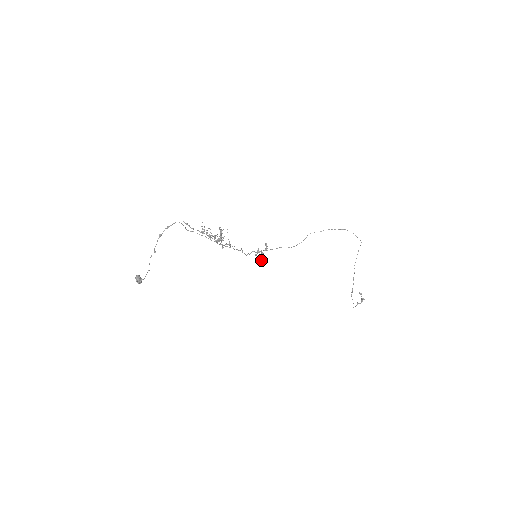
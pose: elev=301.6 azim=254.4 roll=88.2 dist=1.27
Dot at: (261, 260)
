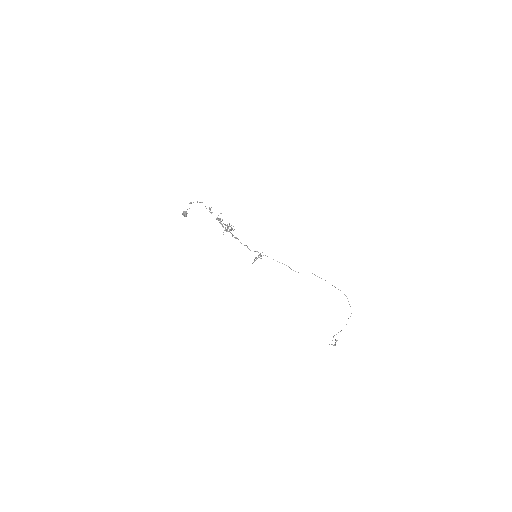
Dot at: (254, 261)
